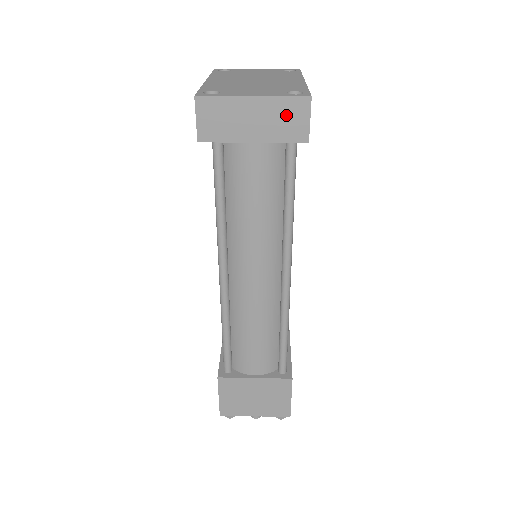
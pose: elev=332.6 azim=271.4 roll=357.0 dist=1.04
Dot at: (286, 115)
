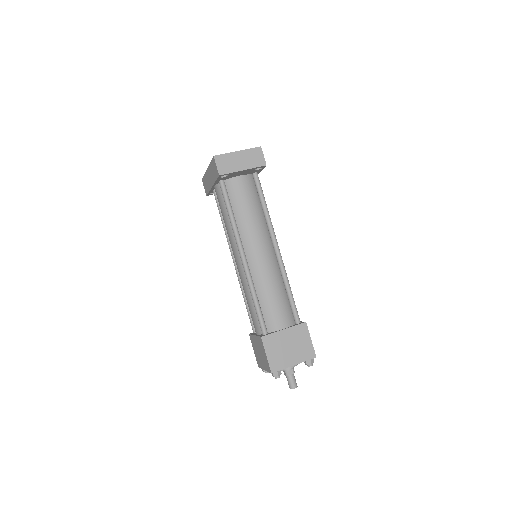
Dot at: (253, 156)
